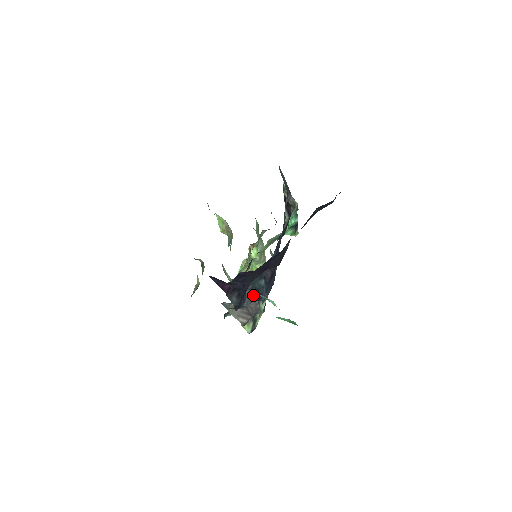
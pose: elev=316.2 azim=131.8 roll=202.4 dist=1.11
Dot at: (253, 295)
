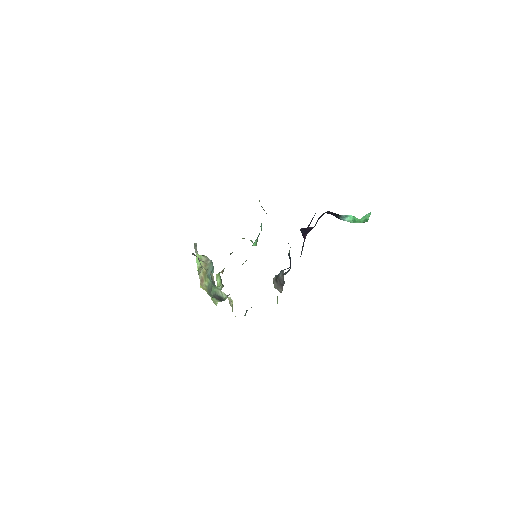
Dot at: (290, 261)
